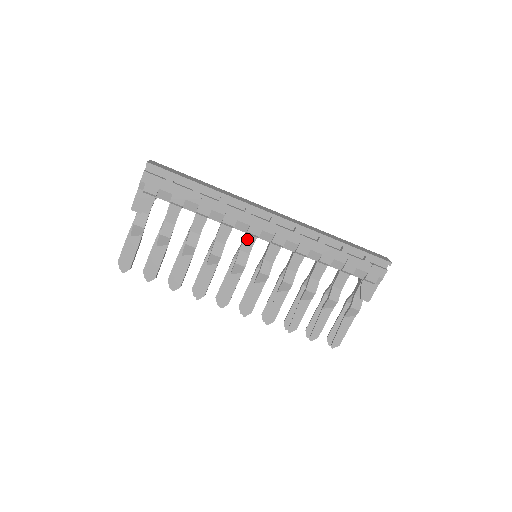
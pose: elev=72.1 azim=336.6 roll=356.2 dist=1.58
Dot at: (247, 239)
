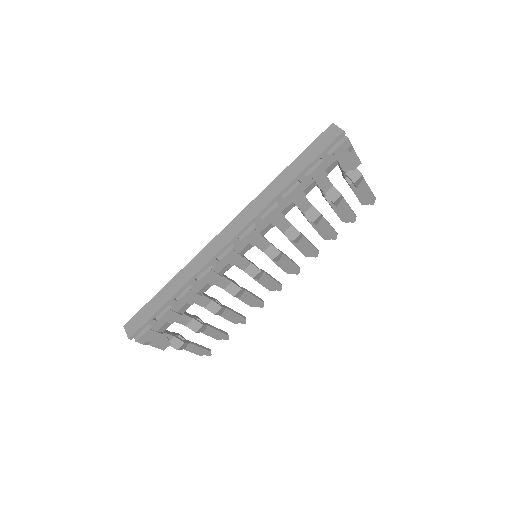
Dot at: (238, 264)
